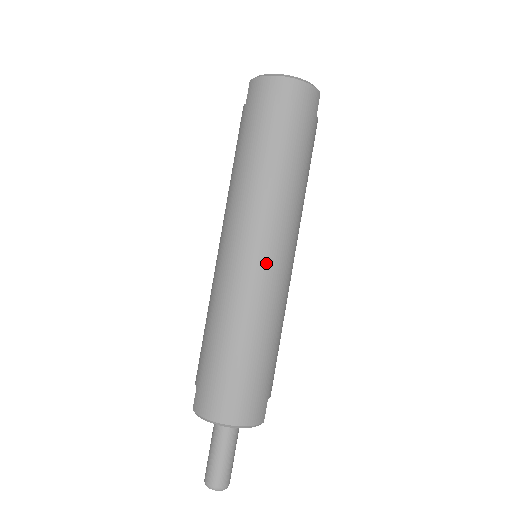
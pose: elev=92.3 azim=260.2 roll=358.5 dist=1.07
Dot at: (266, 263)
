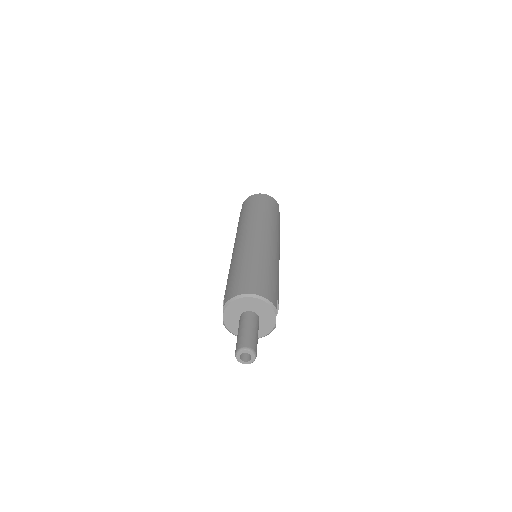
Dot at: (263, 238)
